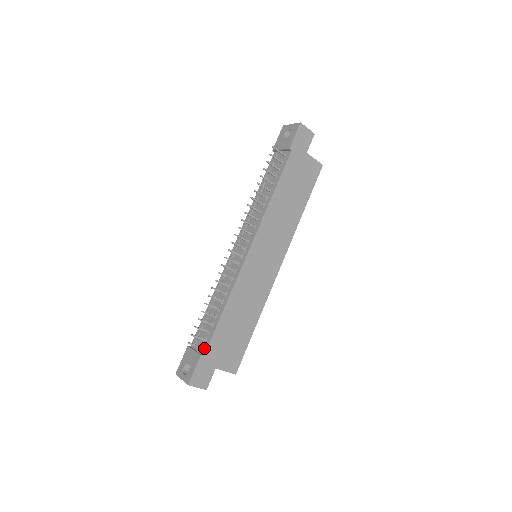
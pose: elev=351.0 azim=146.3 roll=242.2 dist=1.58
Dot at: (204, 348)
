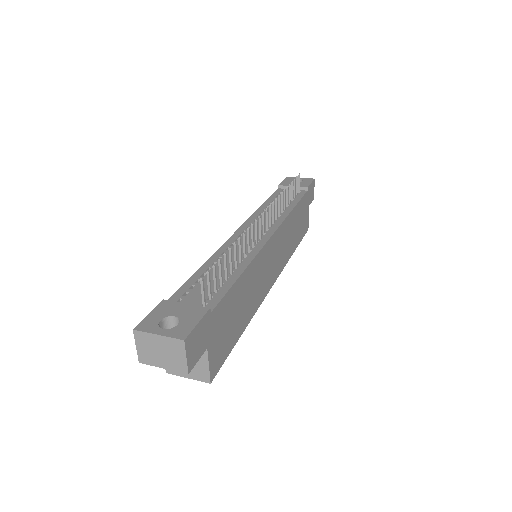
Dot at: (209, 305)
